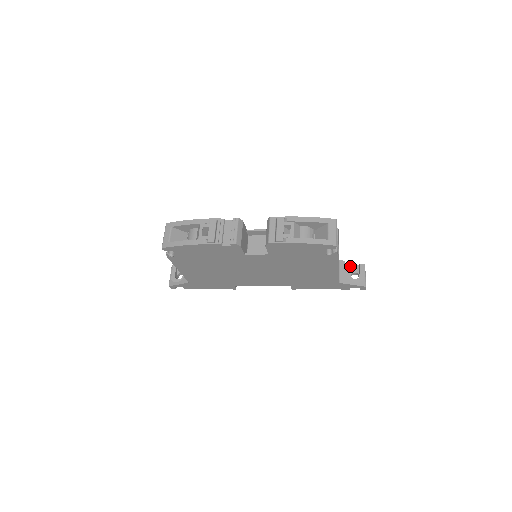
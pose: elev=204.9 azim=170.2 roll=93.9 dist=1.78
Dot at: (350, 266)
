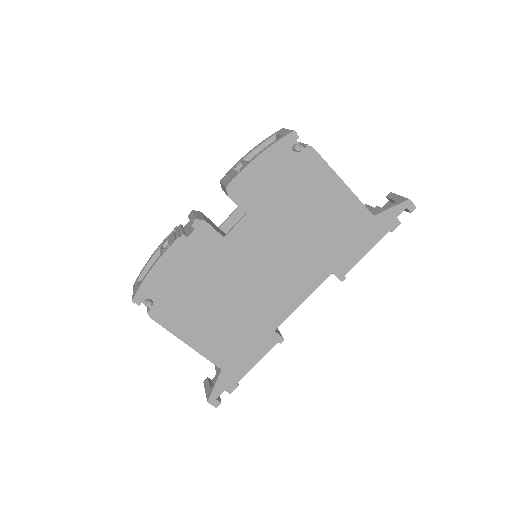
Dot at: occluded
